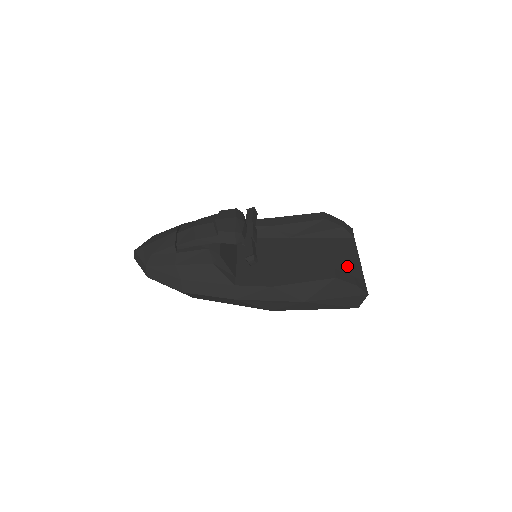
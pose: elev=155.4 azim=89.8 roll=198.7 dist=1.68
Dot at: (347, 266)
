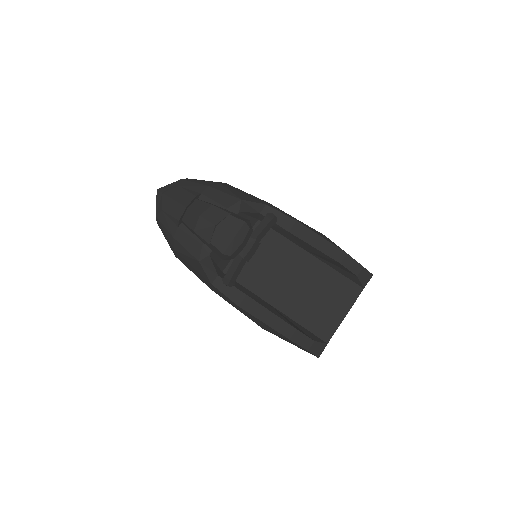
Dot at: (327, 317)
